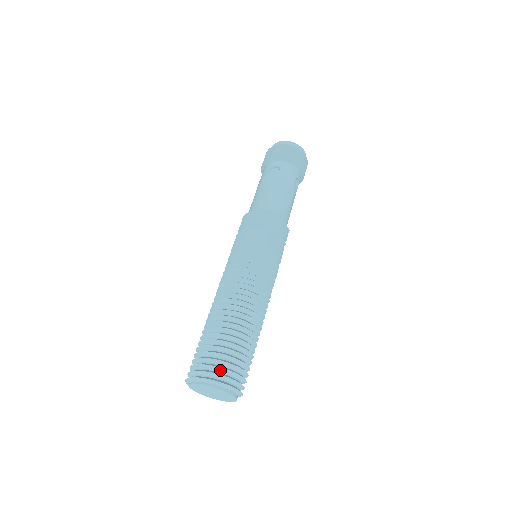
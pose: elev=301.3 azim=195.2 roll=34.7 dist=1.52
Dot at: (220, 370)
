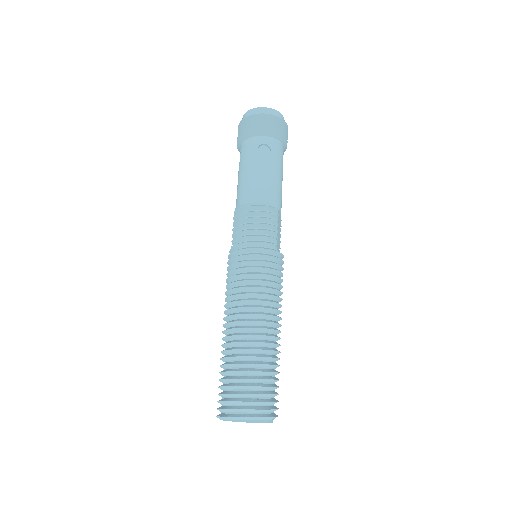
Dot at: (264, 404)
